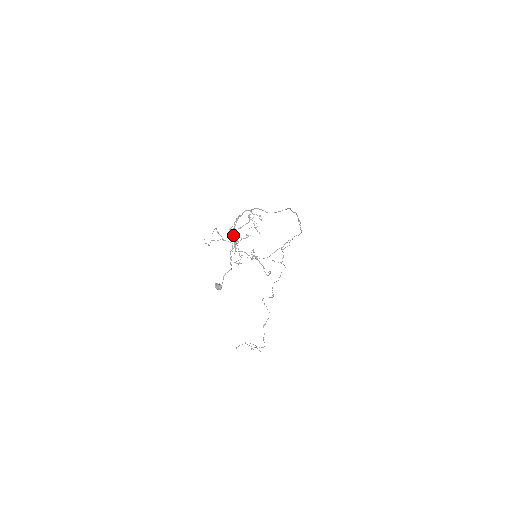
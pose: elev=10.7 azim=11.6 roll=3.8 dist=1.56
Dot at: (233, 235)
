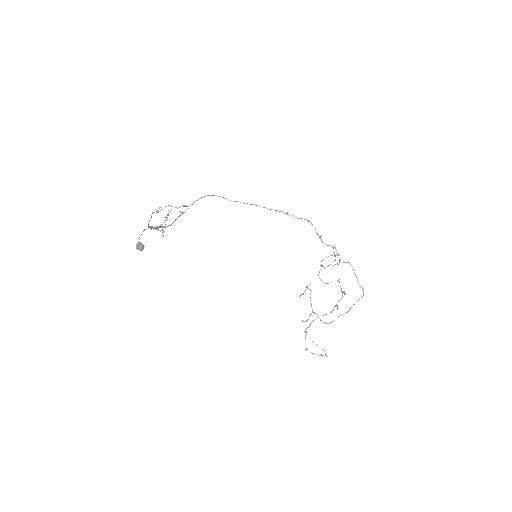
Dot at: (150, 228)
